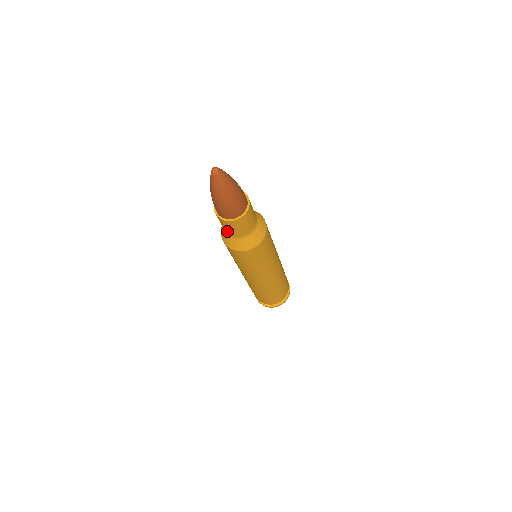
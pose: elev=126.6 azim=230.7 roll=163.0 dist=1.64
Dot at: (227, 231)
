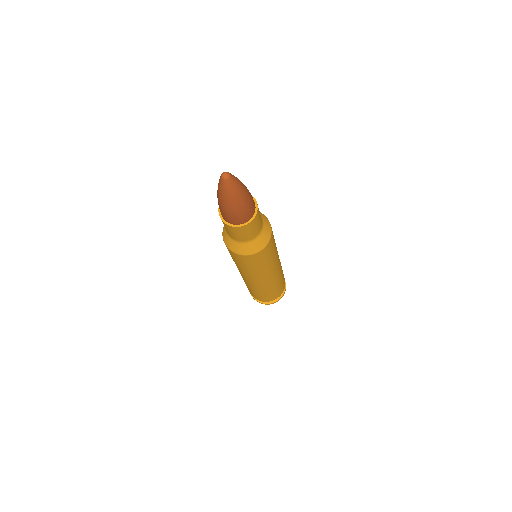
Dot at: (236, 238)
